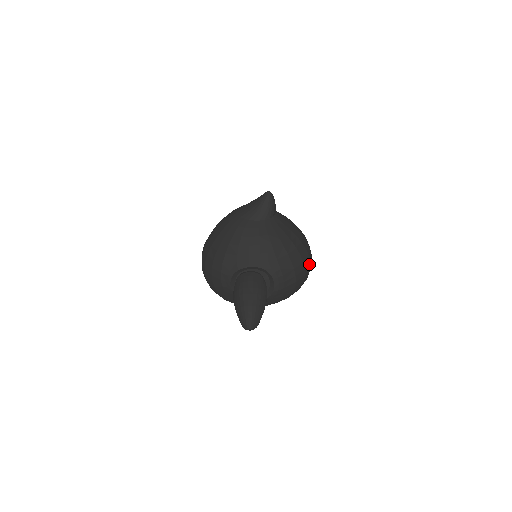
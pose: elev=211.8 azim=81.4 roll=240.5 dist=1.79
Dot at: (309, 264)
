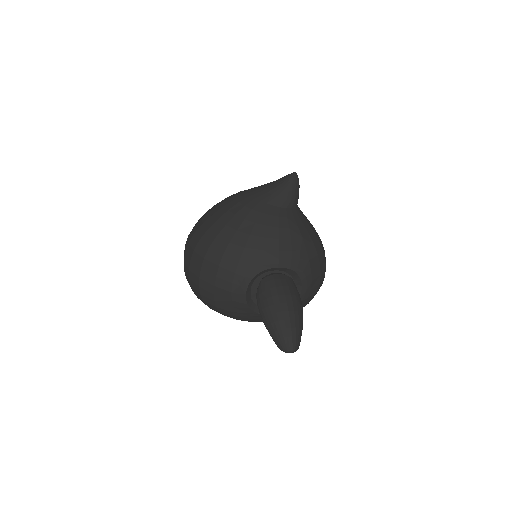
Dot at: occluded
